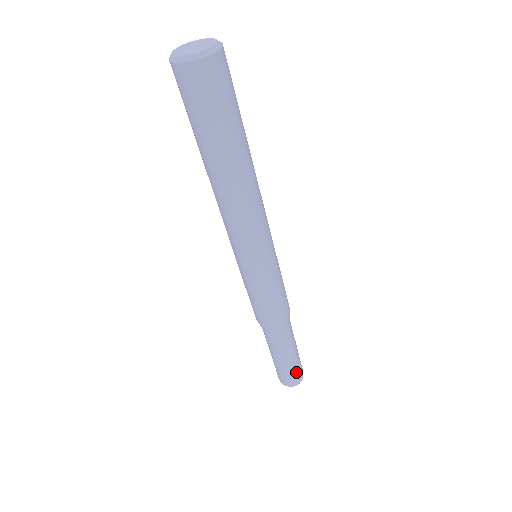
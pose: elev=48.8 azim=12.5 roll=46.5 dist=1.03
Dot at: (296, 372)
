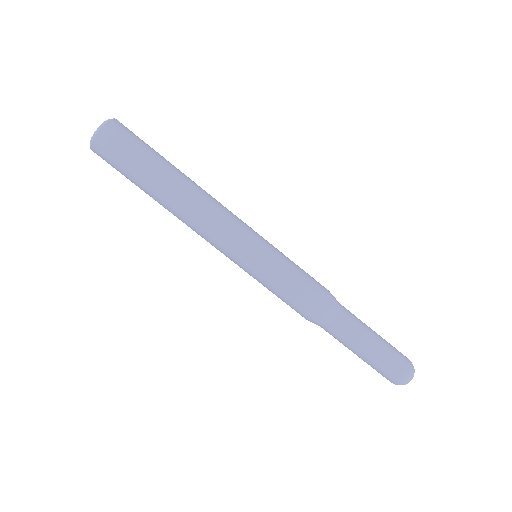
Dot at: (396, 351)
